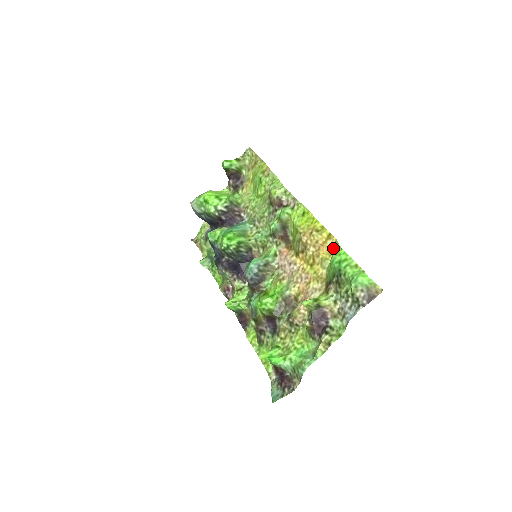
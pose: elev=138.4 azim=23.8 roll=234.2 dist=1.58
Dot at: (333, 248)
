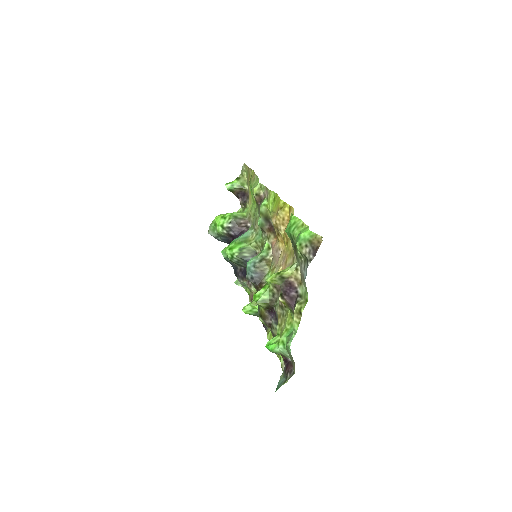
Dot at: occluded
